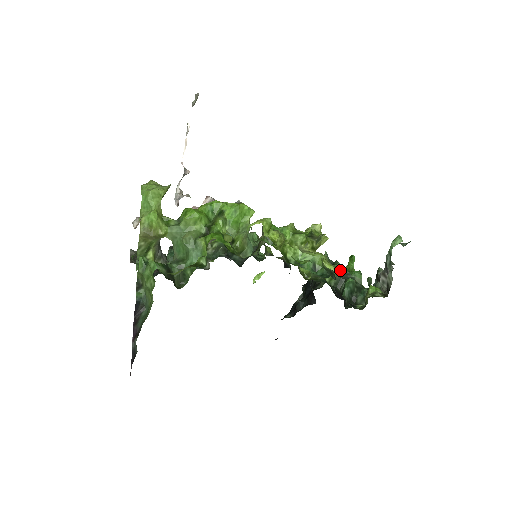
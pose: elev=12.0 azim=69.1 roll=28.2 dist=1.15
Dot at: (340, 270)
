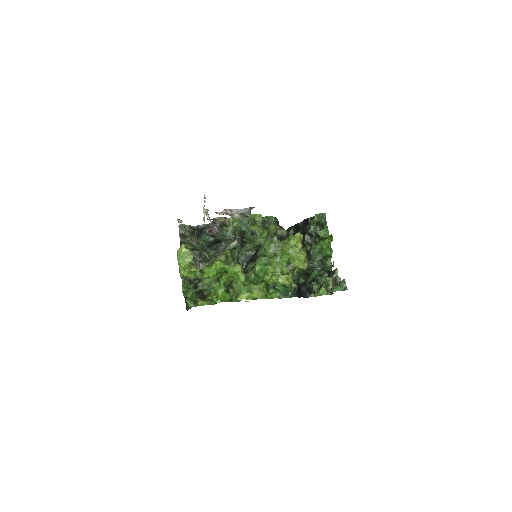
Dot at: (317, 252)
